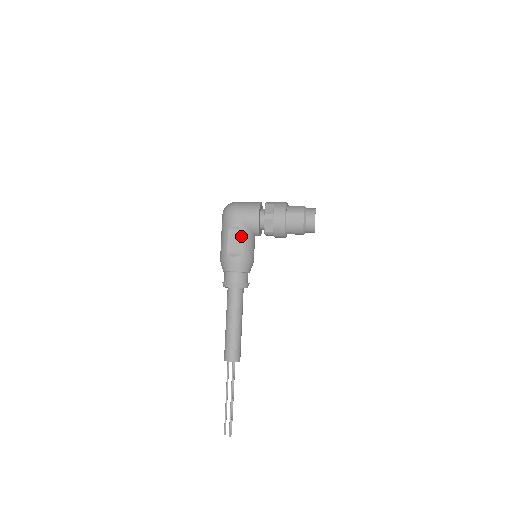
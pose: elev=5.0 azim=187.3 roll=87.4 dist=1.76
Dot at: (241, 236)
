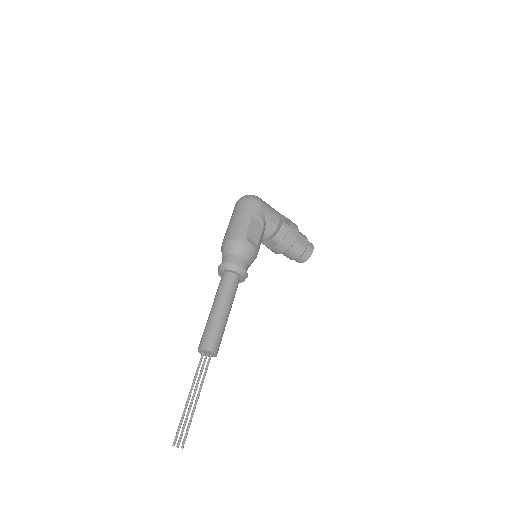
Dot at: (261, 229)
